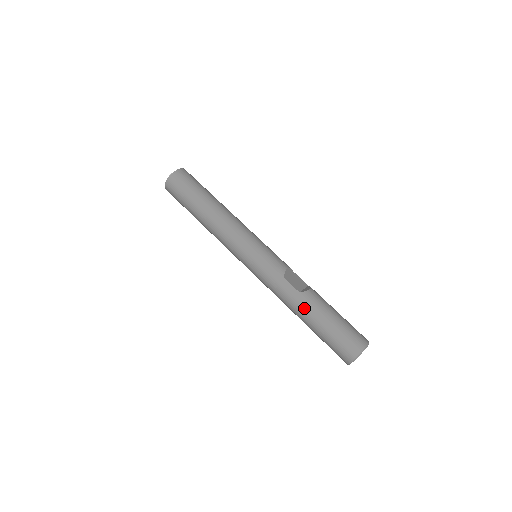
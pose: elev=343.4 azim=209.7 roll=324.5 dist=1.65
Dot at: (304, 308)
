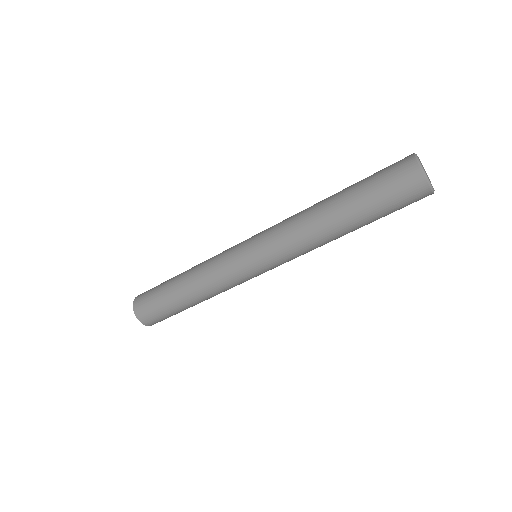
Dot at: (327, 202)
